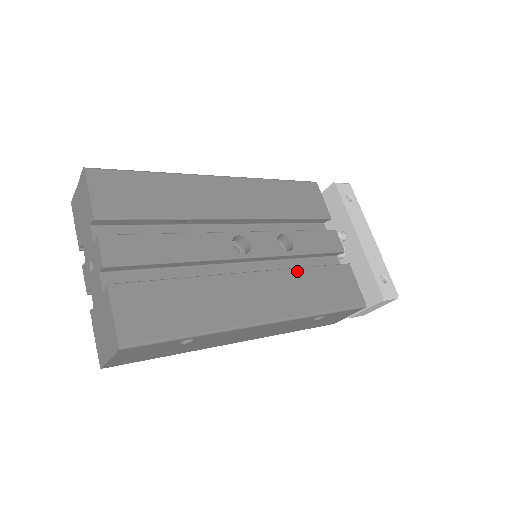
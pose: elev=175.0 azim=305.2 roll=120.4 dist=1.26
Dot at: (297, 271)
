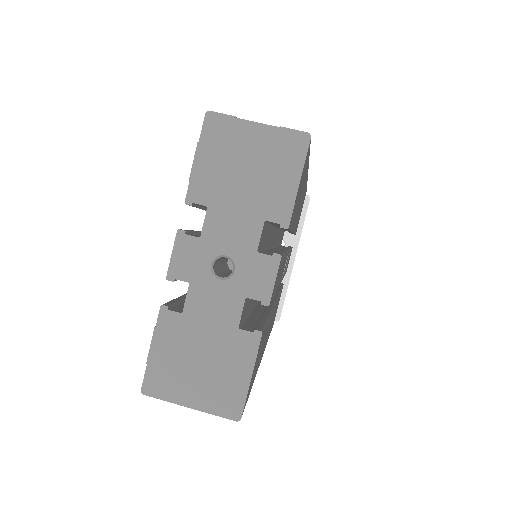
Dot at: occluded
